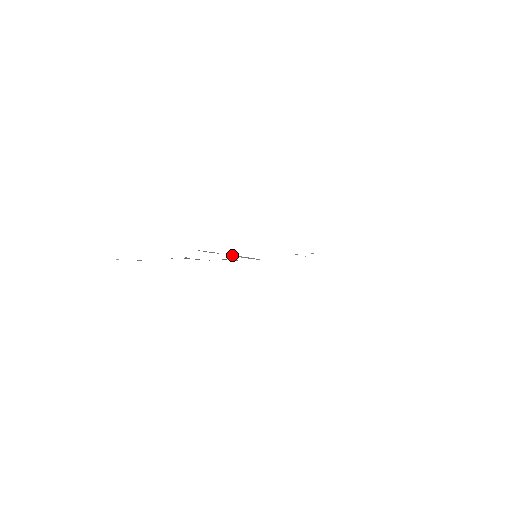
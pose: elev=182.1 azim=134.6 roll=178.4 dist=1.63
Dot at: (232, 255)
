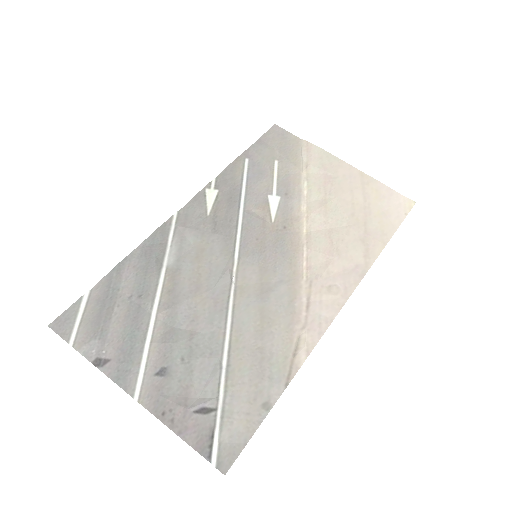
Dot at: (228, 295)
